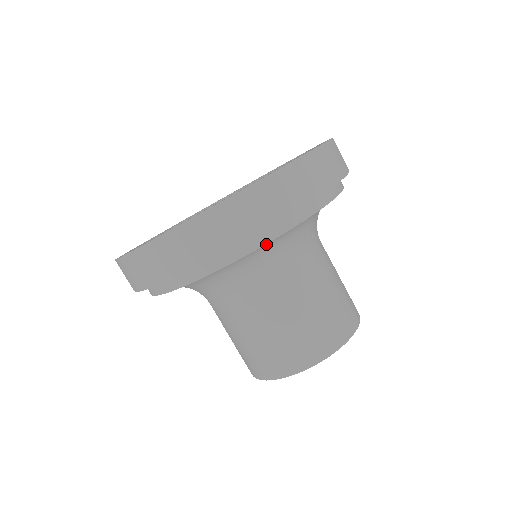
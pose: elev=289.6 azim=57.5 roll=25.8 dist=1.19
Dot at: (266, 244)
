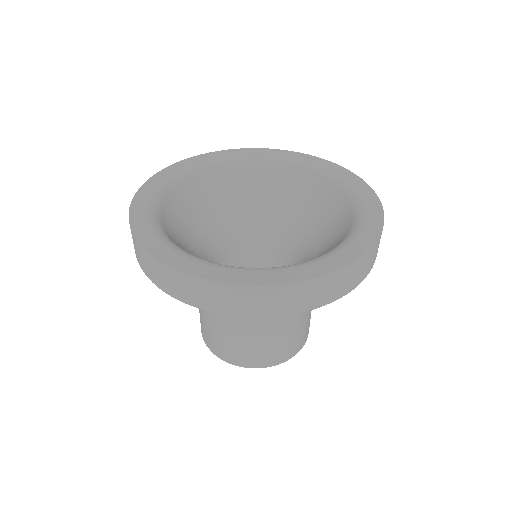
Dot at: occluded
